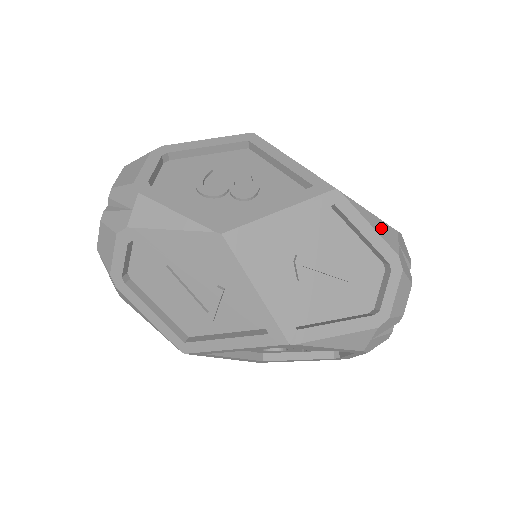
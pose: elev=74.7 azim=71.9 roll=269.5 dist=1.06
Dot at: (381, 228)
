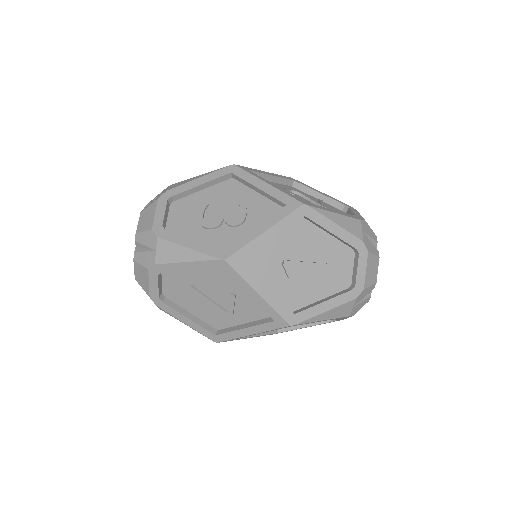
Dot at: (346, 223)
